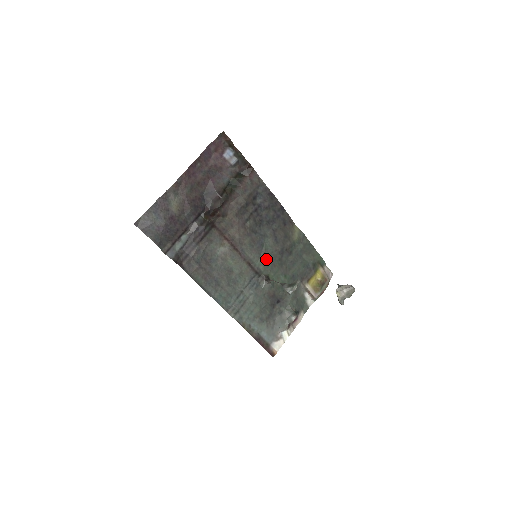
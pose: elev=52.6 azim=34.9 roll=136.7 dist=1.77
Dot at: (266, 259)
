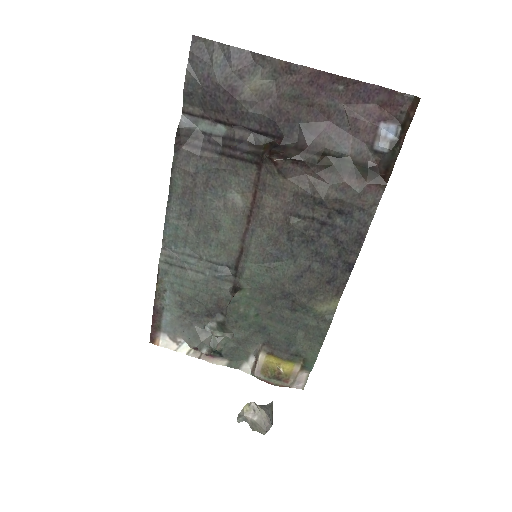
Dot at: (263, 274)
